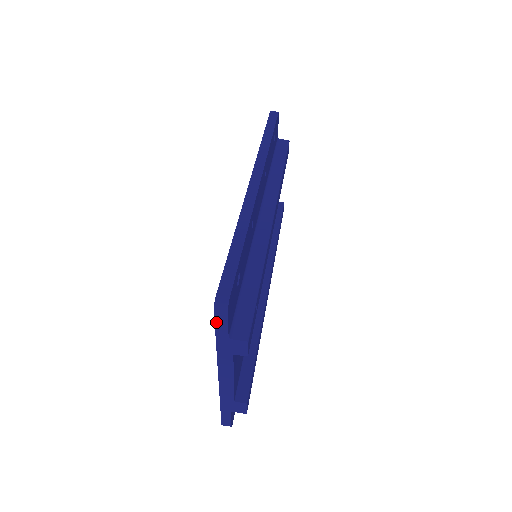
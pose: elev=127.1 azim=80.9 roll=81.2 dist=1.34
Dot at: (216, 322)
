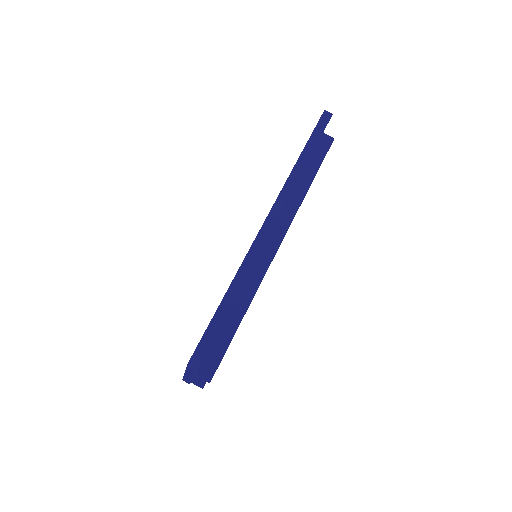
Dot at: (188, 367)
